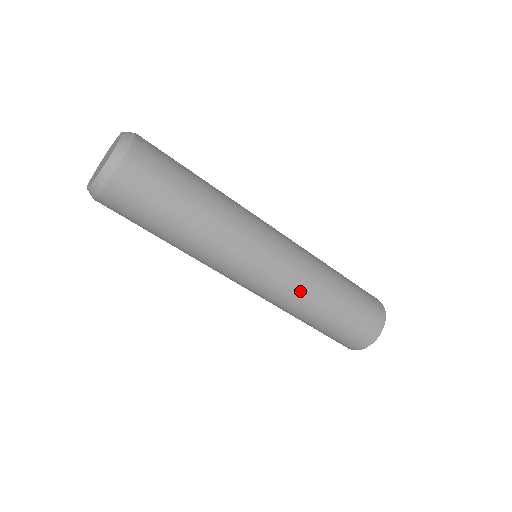
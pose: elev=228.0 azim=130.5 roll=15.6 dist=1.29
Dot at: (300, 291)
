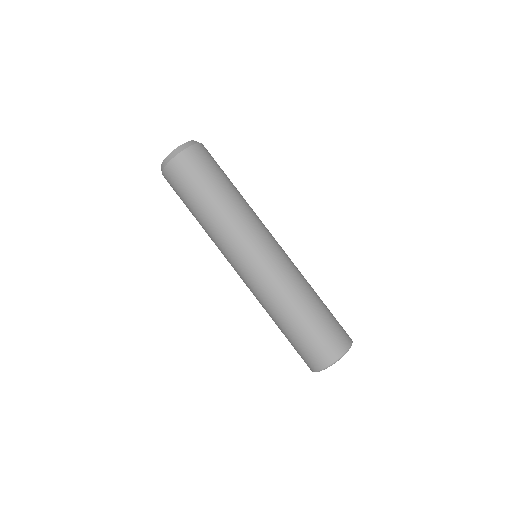
Dot at: (295, 271)
